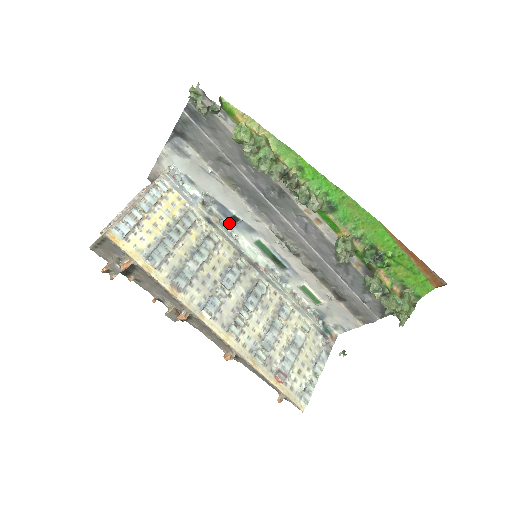
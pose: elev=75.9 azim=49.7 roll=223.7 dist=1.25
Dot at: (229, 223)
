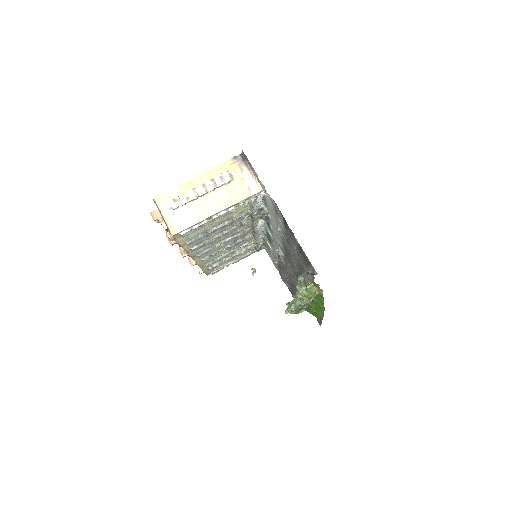
Dot at: (264, 217)
